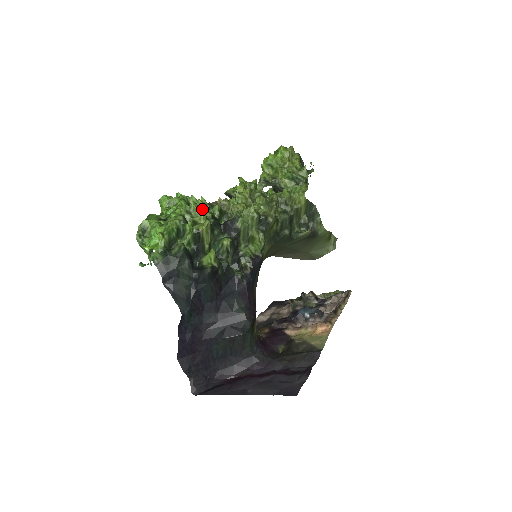
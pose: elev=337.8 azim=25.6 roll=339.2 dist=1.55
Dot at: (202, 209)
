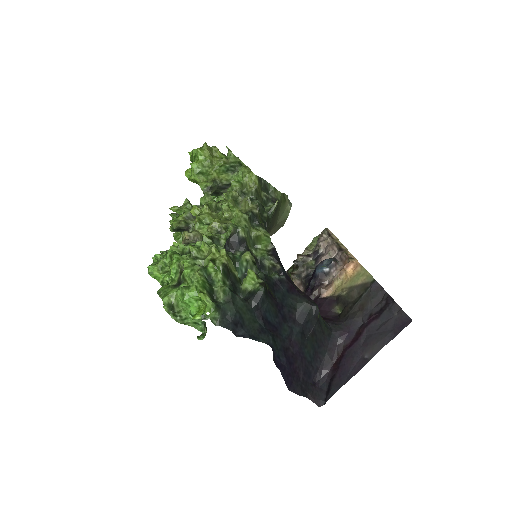
Dot at: (204, 246)
